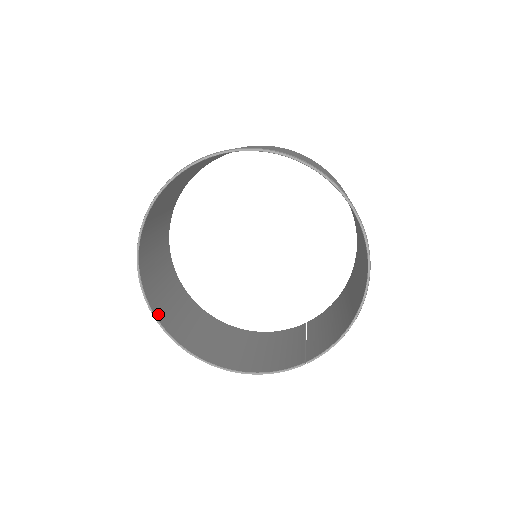
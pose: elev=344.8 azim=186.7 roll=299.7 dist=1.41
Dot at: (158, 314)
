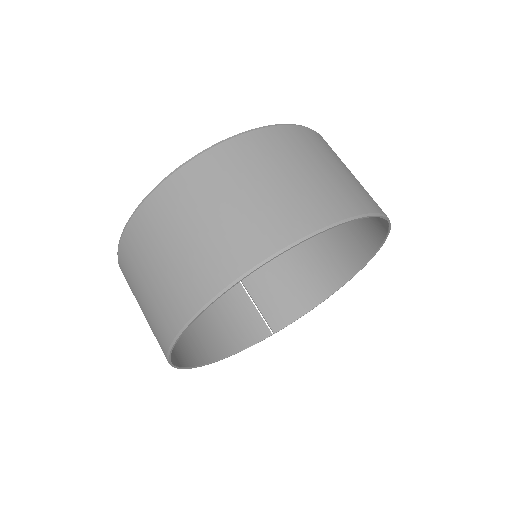
Dot at: occluded
